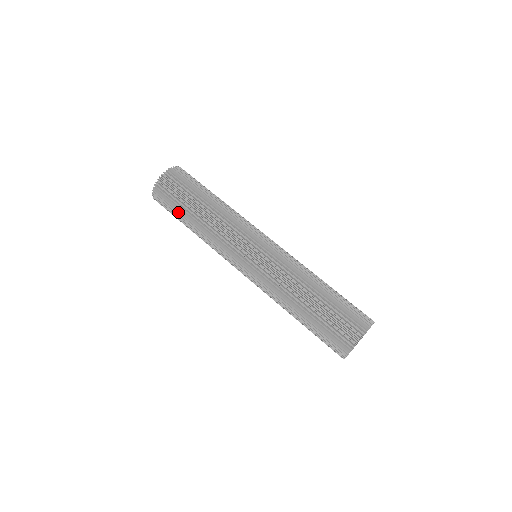
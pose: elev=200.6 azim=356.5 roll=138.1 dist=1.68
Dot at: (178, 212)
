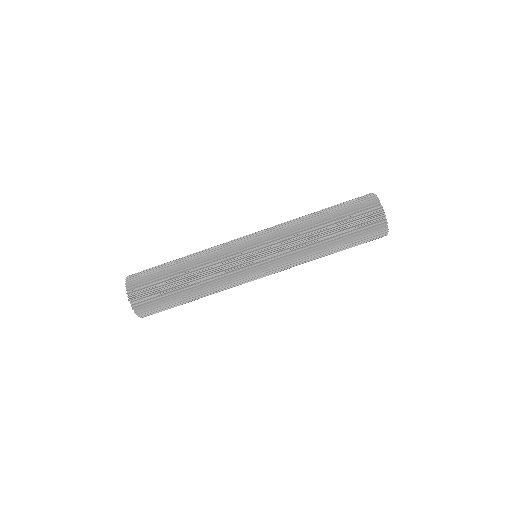
Dot at: occluded
